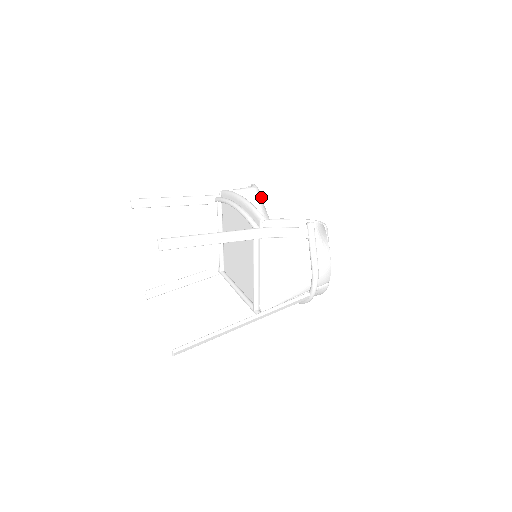
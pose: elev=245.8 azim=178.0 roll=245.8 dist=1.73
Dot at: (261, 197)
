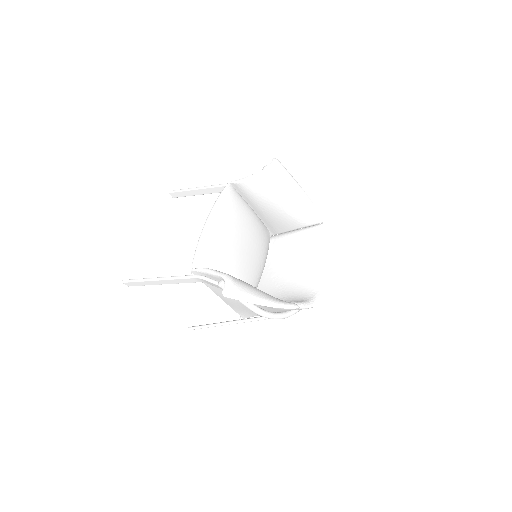
Dot at: (283, 175)
